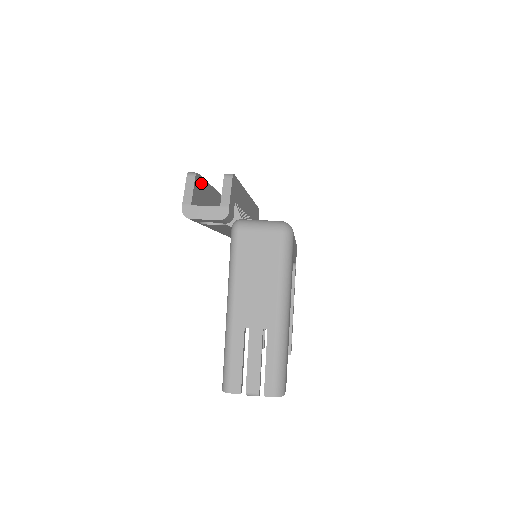
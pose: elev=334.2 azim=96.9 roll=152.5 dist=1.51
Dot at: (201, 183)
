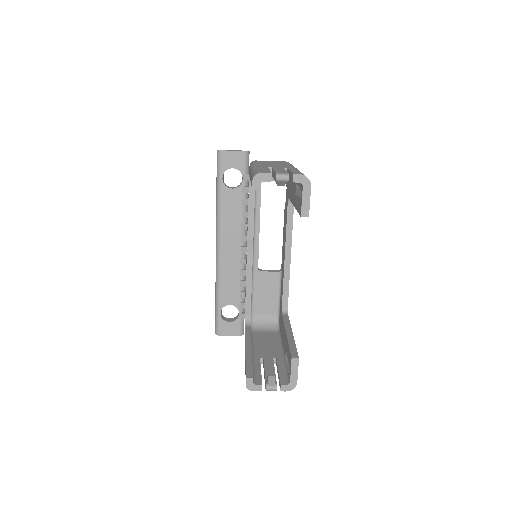
Dot at: (223, 174)
